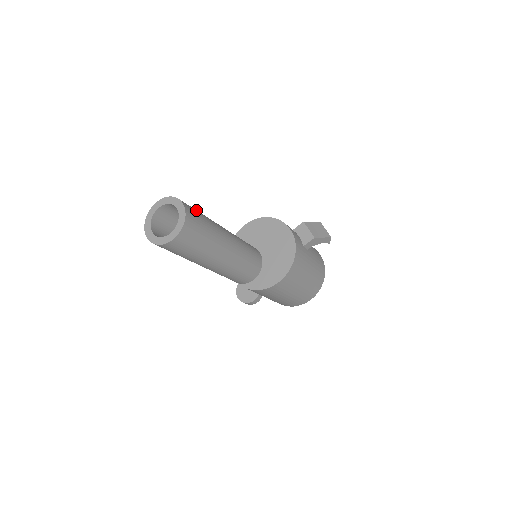
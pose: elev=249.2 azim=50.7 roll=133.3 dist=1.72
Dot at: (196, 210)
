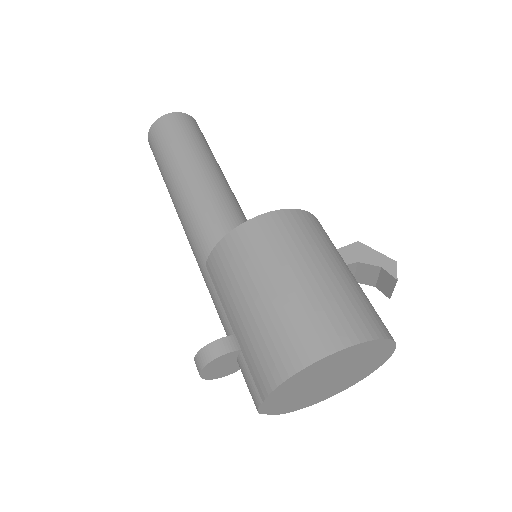
Dot at: occluded
